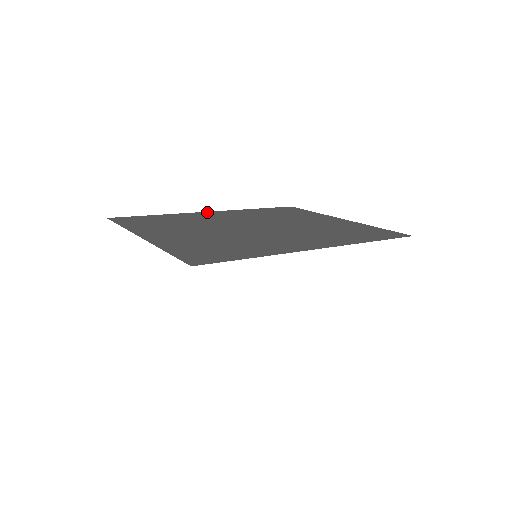
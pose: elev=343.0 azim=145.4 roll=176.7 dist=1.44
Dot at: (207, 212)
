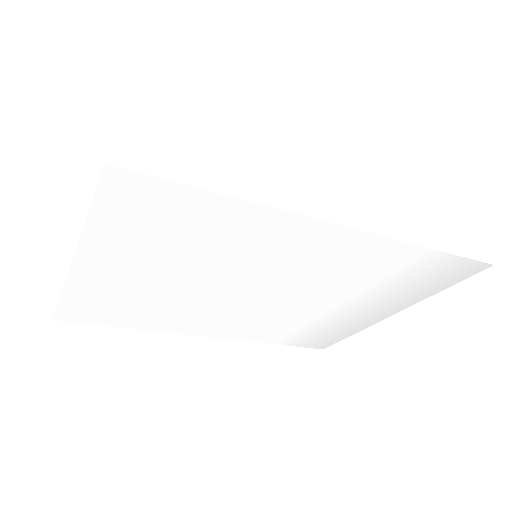
Dot at: occluded
